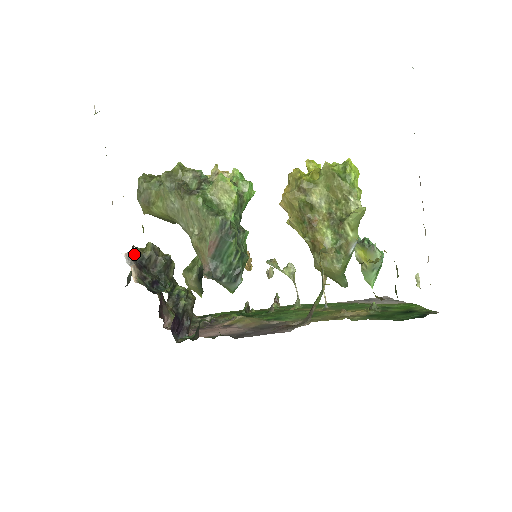
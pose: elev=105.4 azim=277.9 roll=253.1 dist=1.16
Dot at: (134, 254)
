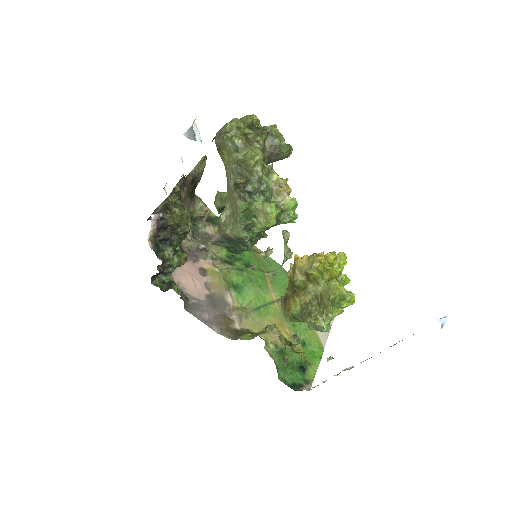
Dot at: (162, 217)
